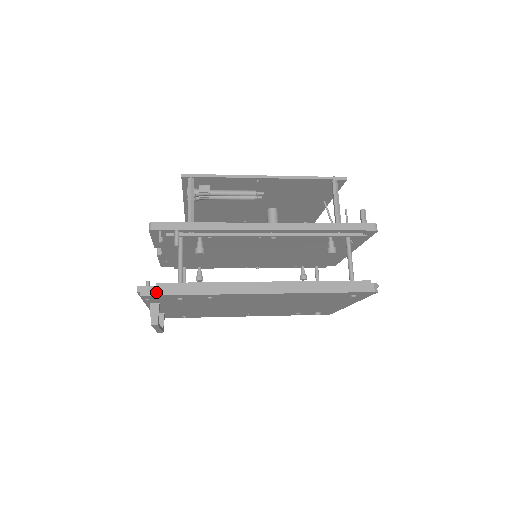
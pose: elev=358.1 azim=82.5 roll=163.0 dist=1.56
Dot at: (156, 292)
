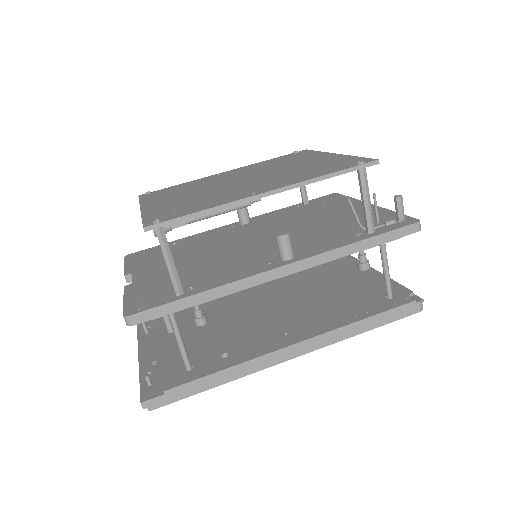
Dot at: (167, 401)
